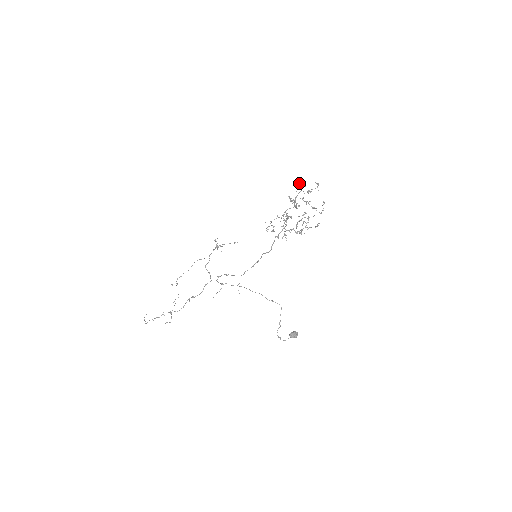
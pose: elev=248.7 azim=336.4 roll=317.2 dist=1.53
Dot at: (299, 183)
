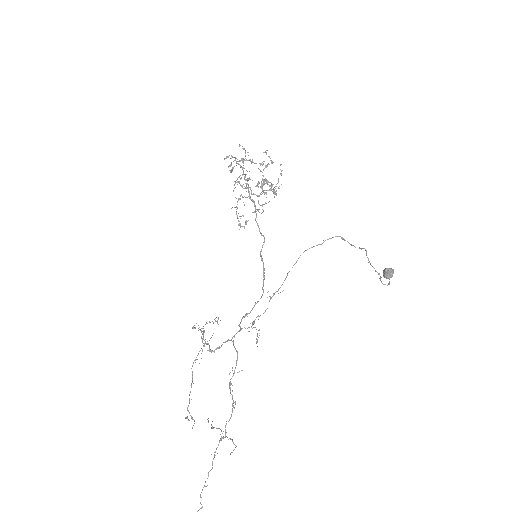
Dot at: (226, 158)
